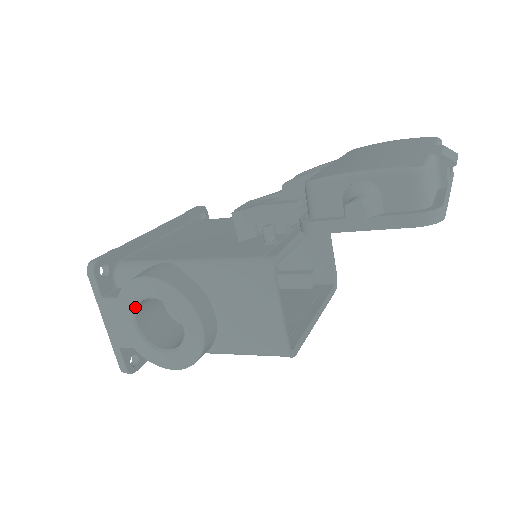
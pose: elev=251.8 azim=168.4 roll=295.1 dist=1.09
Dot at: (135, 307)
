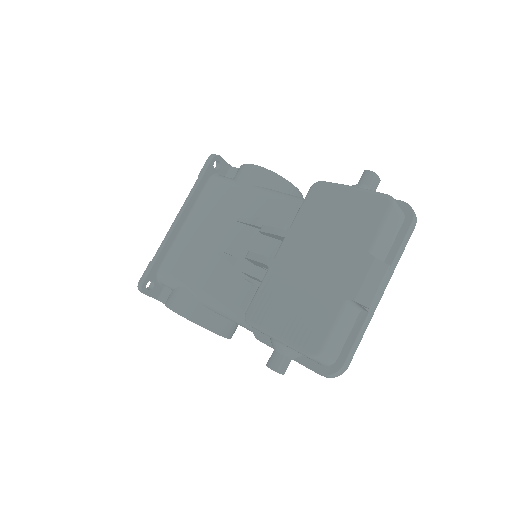
Dot at: occluded
